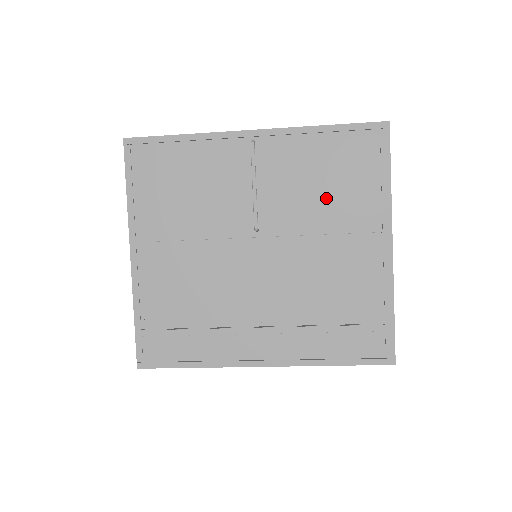
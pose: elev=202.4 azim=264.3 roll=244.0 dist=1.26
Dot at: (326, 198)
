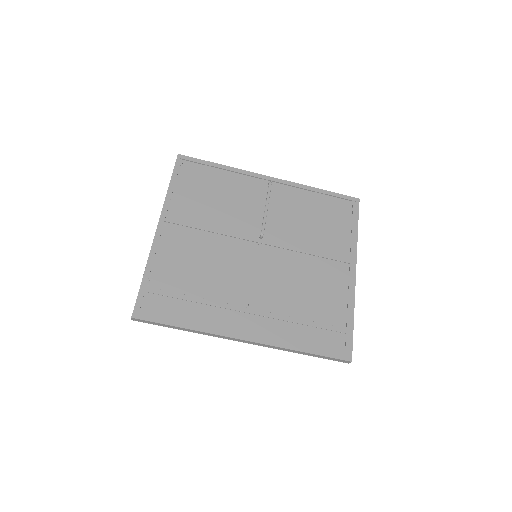
Dot at: (313, 231)
